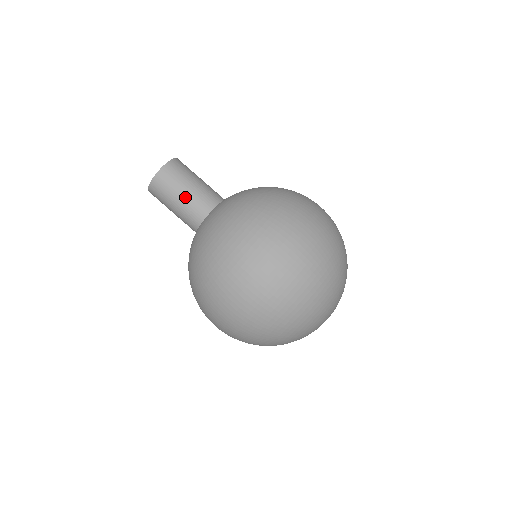
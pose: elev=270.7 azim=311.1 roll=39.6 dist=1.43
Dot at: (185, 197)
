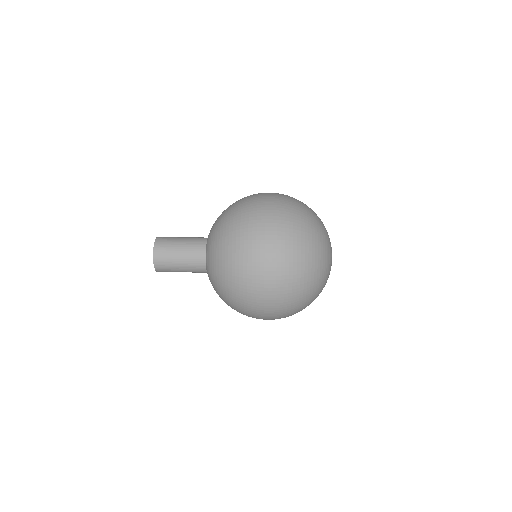
Dot at: occluded
